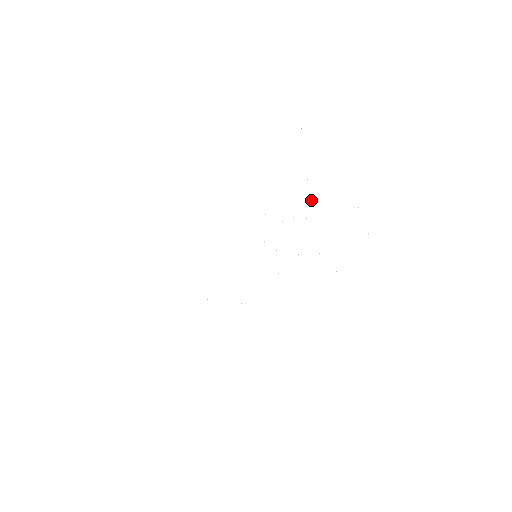
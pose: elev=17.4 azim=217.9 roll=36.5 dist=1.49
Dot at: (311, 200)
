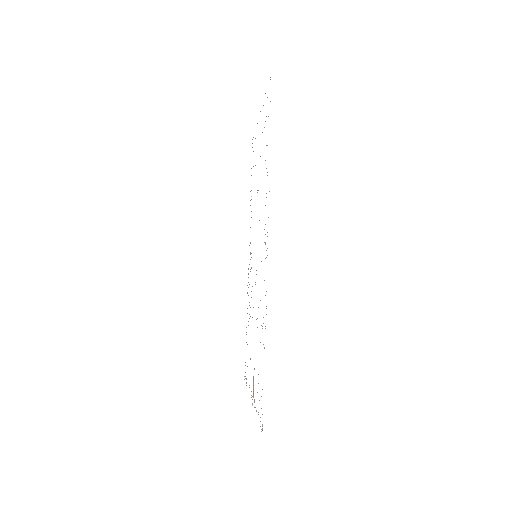
Dot at: occluded
